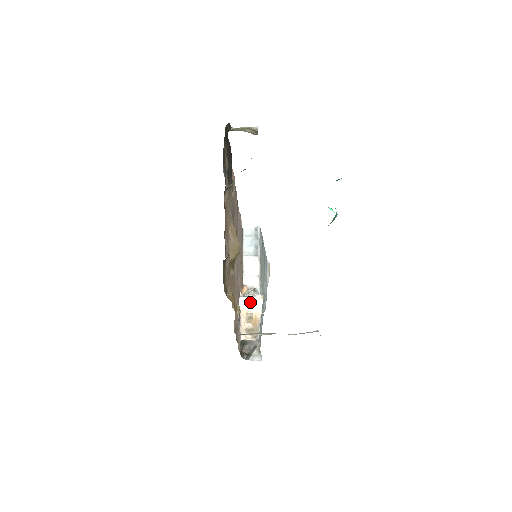
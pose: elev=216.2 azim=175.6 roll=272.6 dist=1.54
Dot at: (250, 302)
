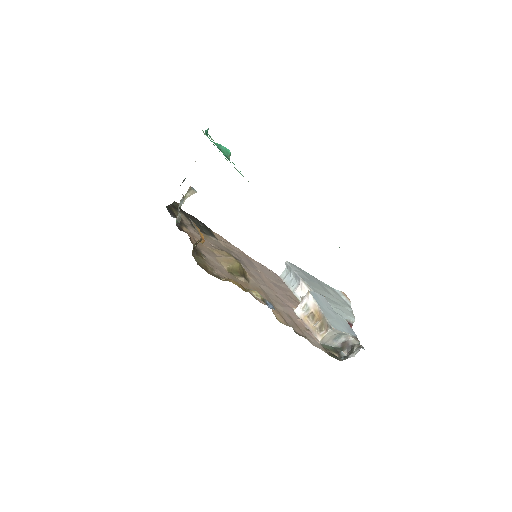
Dot at: (304, 306)
